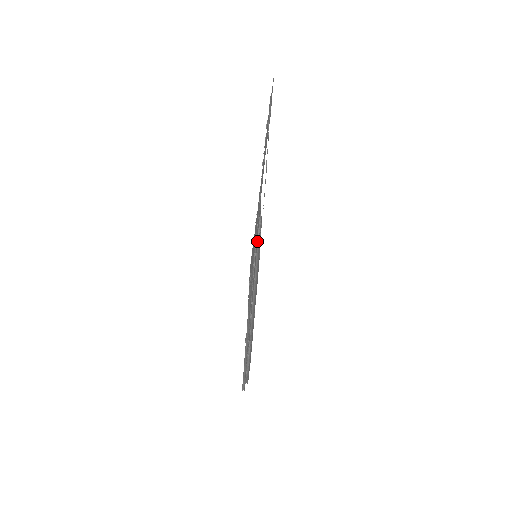
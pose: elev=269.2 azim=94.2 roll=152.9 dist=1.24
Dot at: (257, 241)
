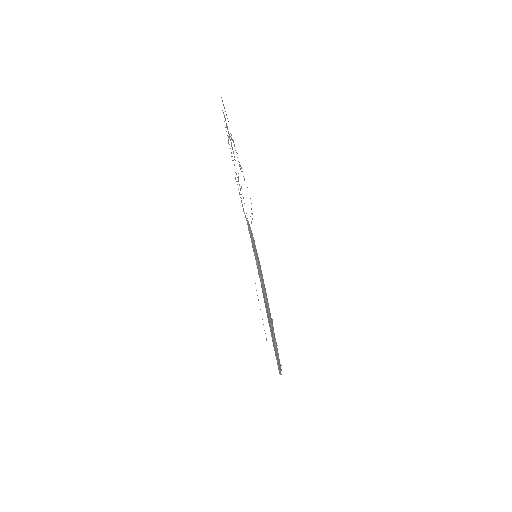
Dot at: (253, 243)
